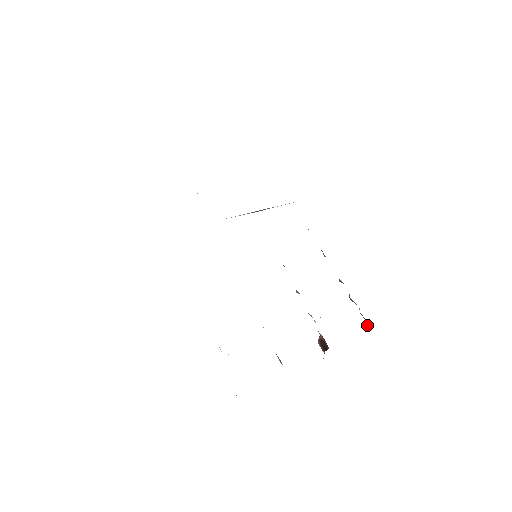
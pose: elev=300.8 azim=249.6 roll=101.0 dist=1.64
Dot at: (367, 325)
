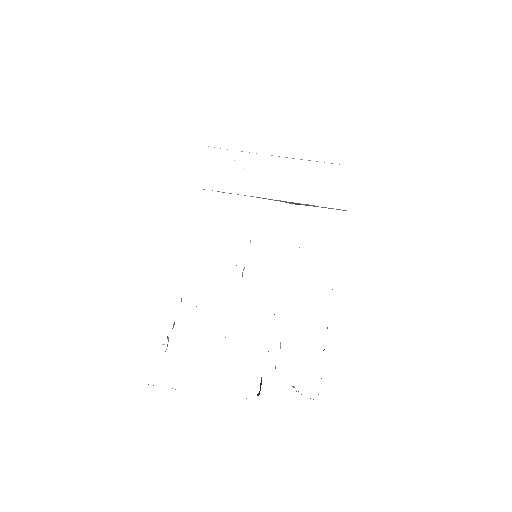
Dot at: occluded
